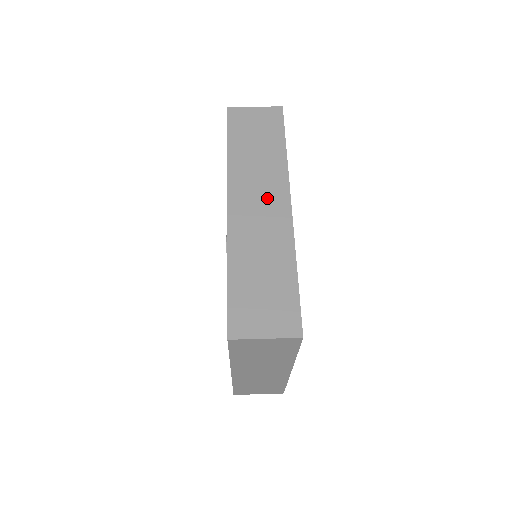
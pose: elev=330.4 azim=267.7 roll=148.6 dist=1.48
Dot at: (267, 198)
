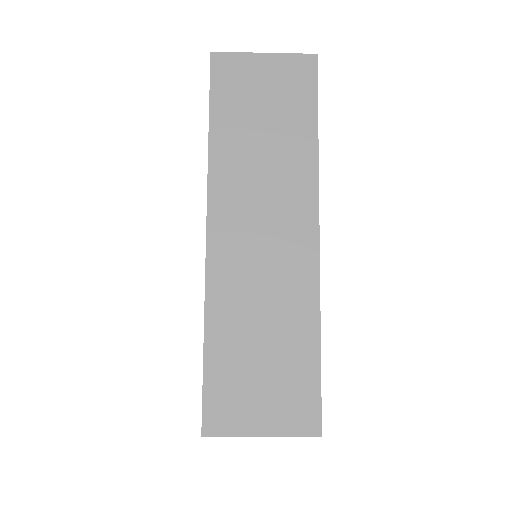
Dot at: occluded
